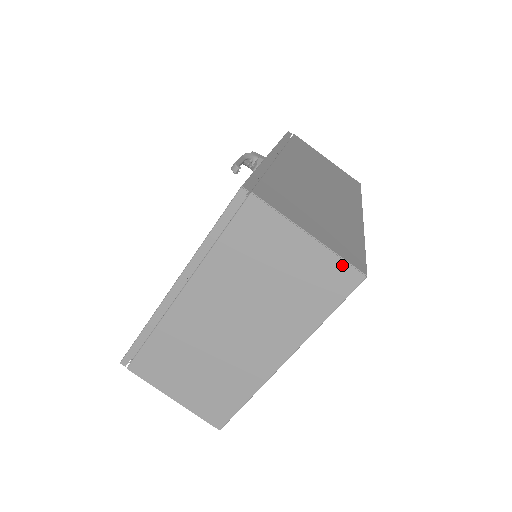
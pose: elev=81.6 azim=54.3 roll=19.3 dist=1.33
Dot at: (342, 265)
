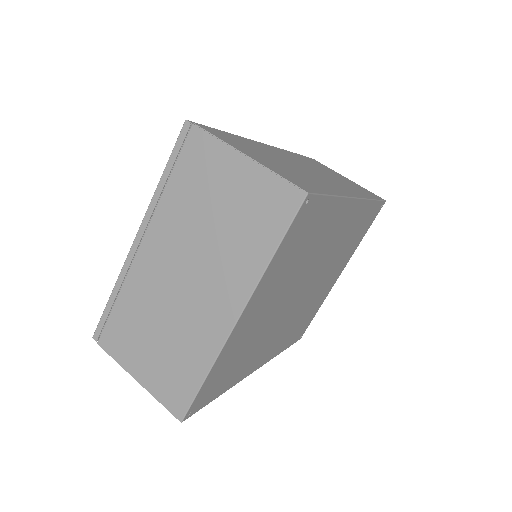
Dot at: (281, 184)
